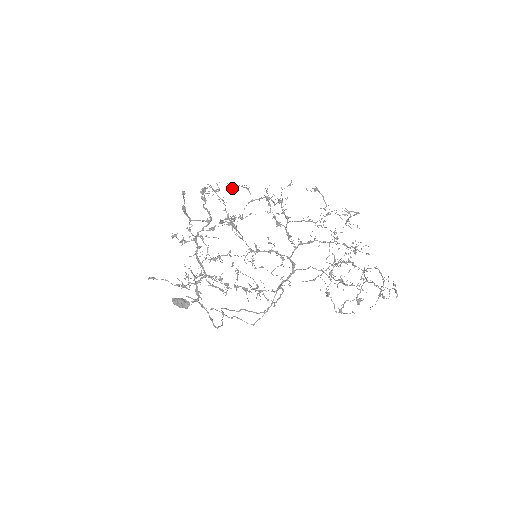
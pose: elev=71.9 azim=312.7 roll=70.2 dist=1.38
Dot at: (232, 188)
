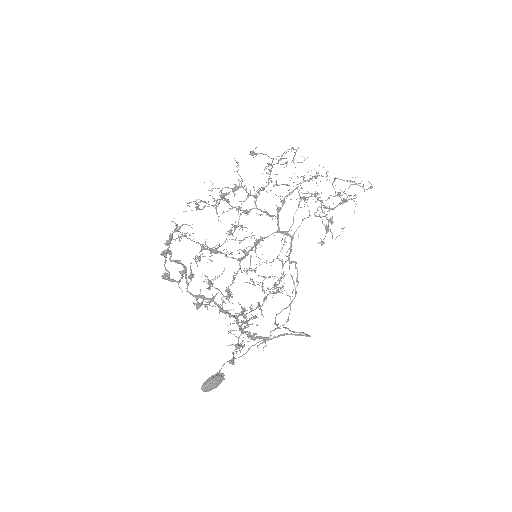
Dot at: (203, 207)
